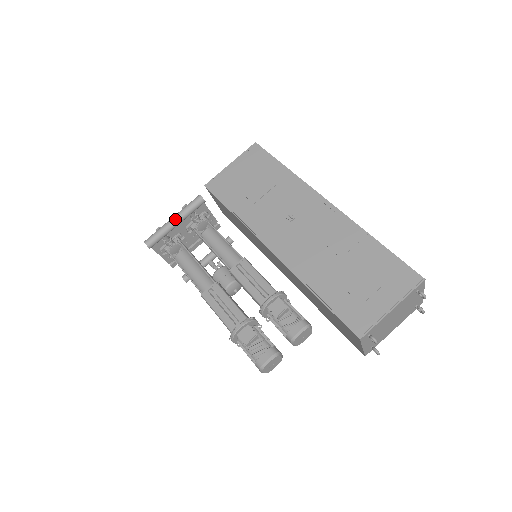
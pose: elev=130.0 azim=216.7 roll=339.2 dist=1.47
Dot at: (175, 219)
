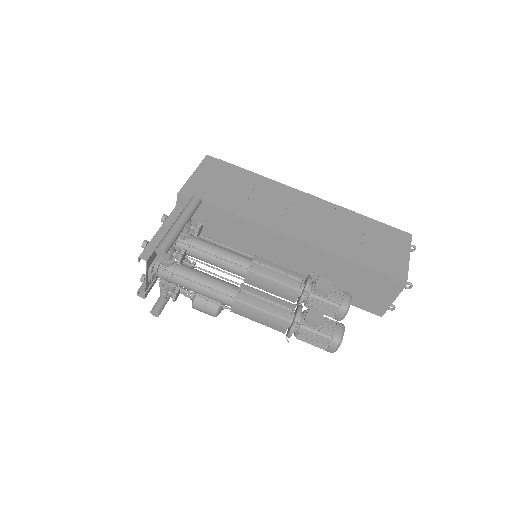
Dot at: (183, 220)
